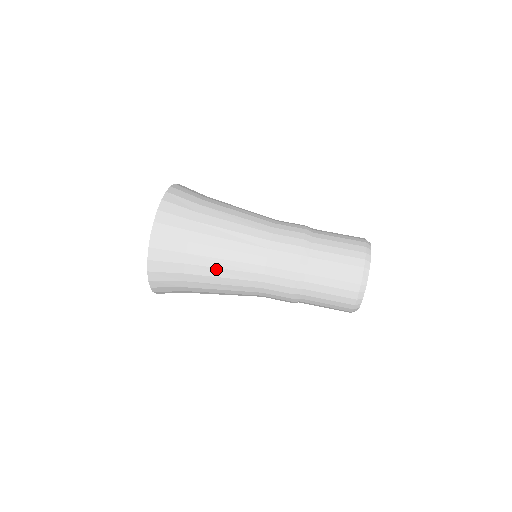
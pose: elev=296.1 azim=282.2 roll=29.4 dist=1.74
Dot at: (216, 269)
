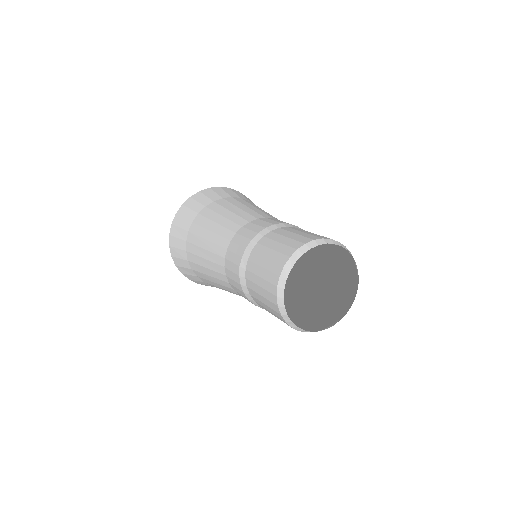
Dot at: (234, 206)
